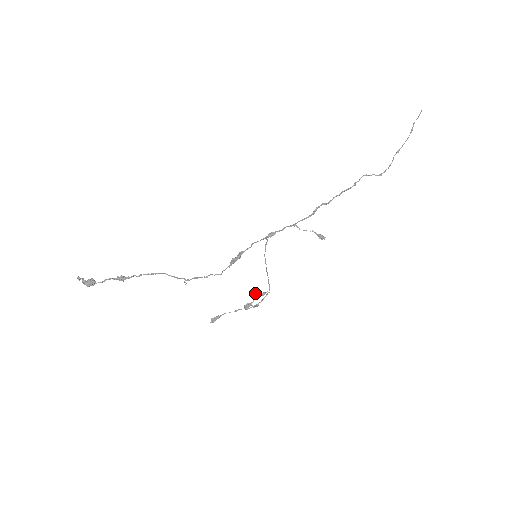
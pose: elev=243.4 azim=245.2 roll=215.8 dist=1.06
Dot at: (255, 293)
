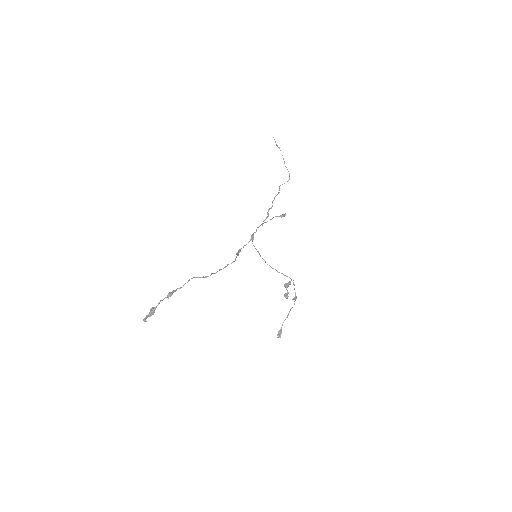
Dot at: occluded
